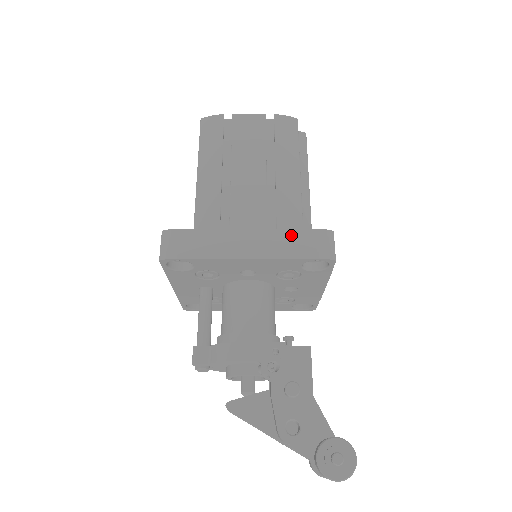
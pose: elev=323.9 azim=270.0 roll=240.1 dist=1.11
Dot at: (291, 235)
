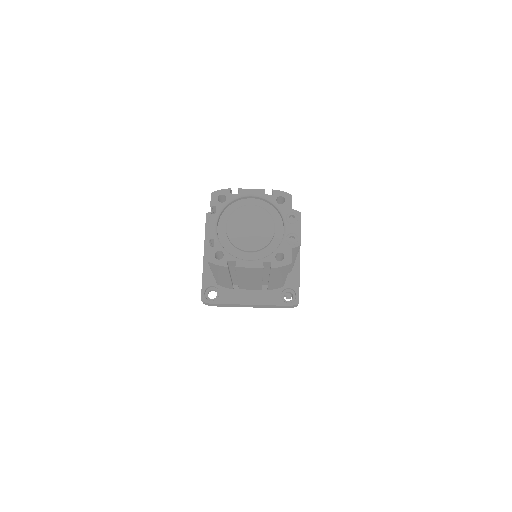
Dot at: (274, 306)
